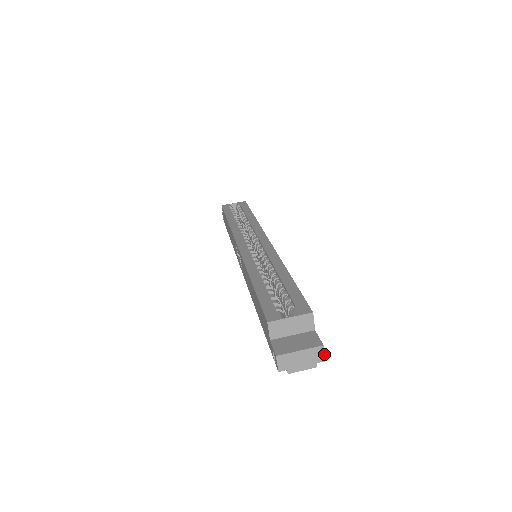
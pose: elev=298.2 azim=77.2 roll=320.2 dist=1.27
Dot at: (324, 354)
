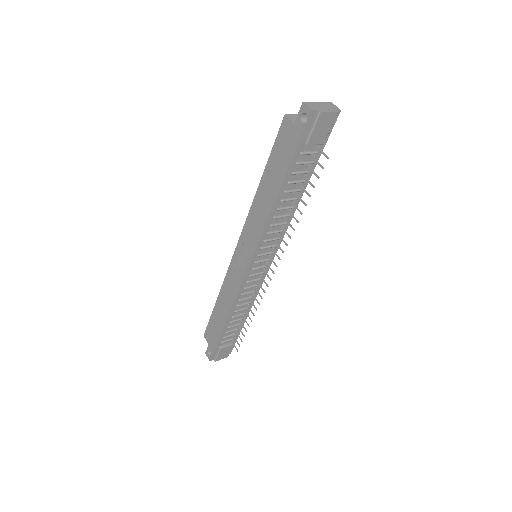
Dot at: (336, 107)
